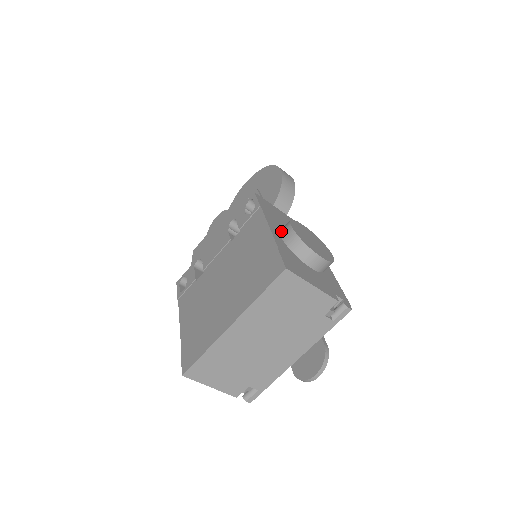
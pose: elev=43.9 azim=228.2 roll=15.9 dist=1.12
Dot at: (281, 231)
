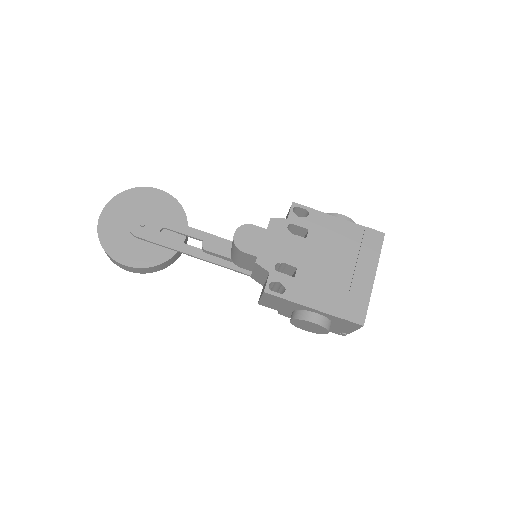
Dot at: occluded
